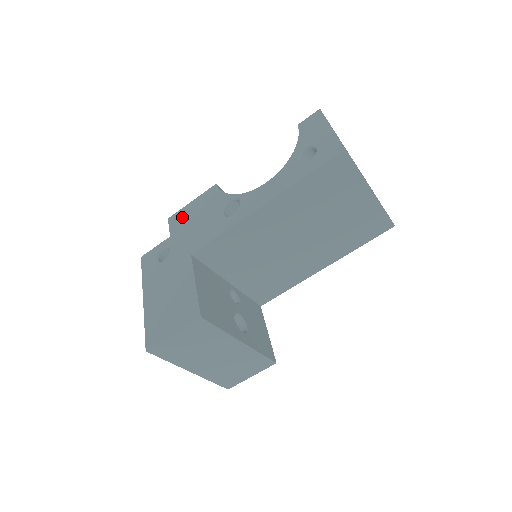
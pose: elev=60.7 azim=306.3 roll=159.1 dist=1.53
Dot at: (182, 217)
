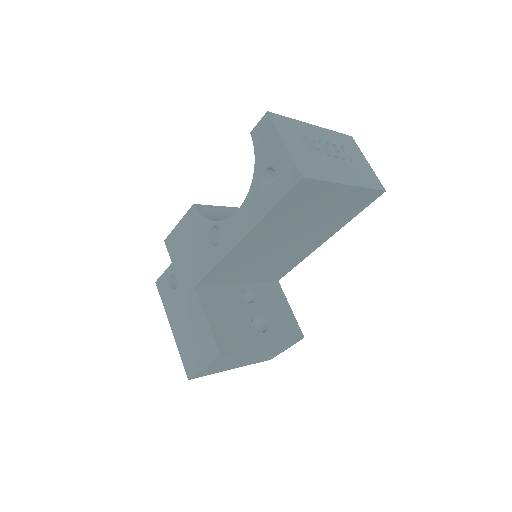
Dot at: (175, 242)
